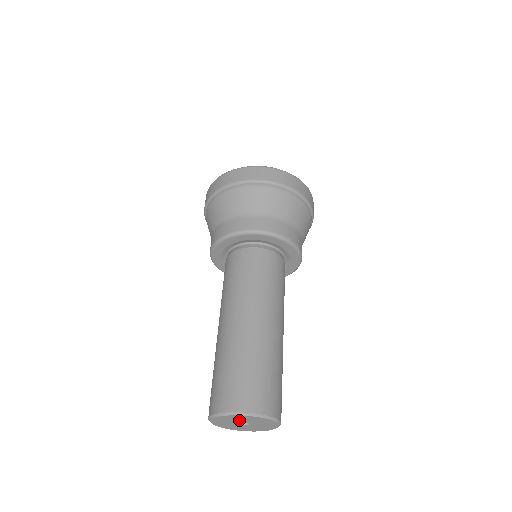
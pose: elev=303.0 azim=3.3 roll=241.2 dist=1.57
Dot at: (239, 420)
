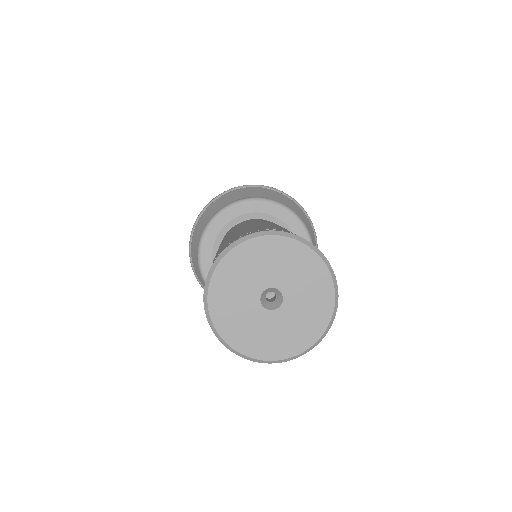
Dot at: (251, 281)
